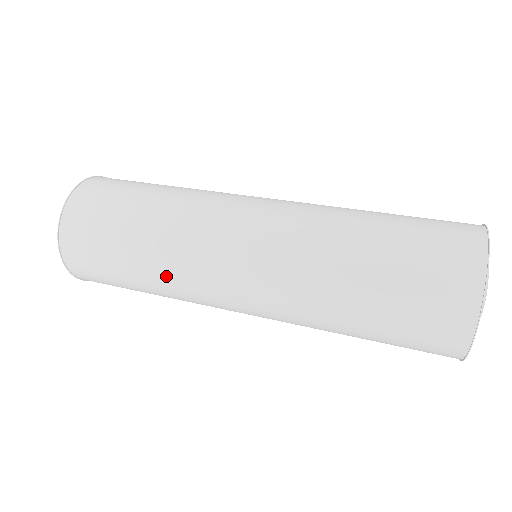
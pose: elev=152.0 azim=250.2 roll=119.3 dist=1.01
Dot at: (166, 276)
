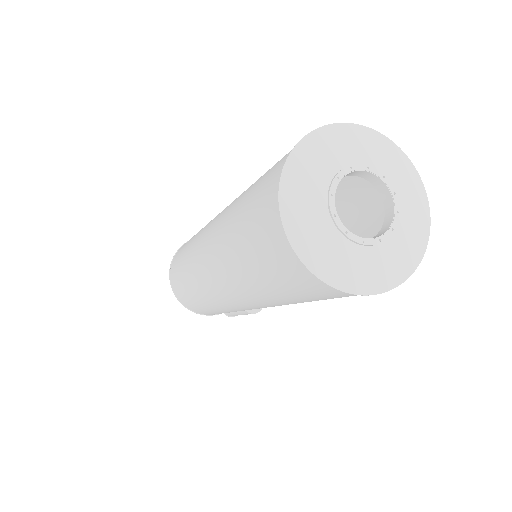
Dot at: (191, 246)
